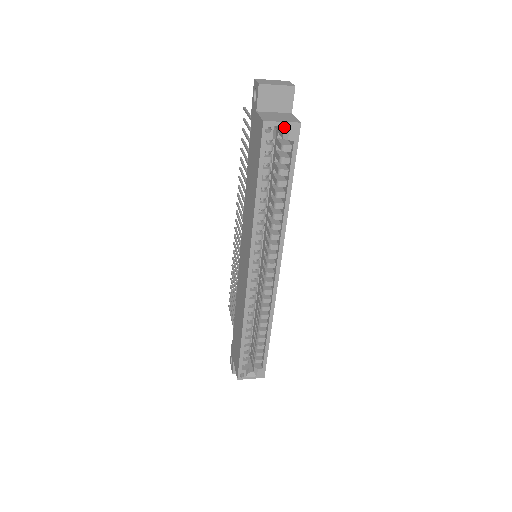
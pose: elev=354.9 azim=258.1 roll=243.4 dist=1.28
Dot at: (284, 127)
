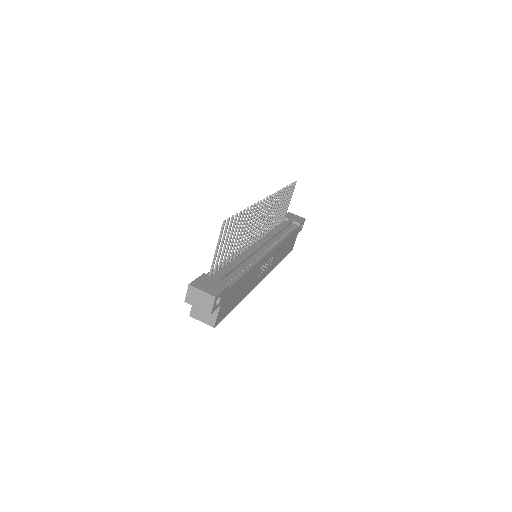
Dot at: (206, 320)
